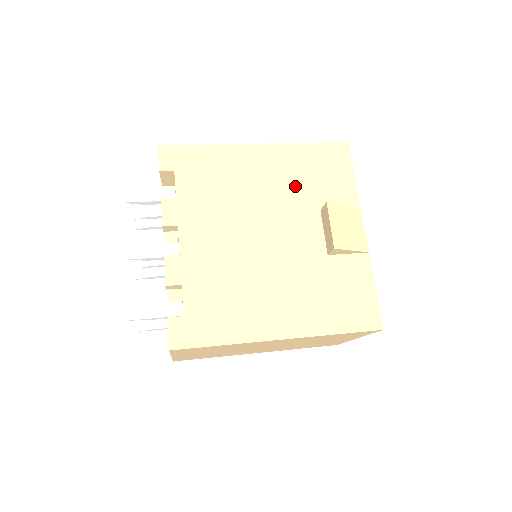
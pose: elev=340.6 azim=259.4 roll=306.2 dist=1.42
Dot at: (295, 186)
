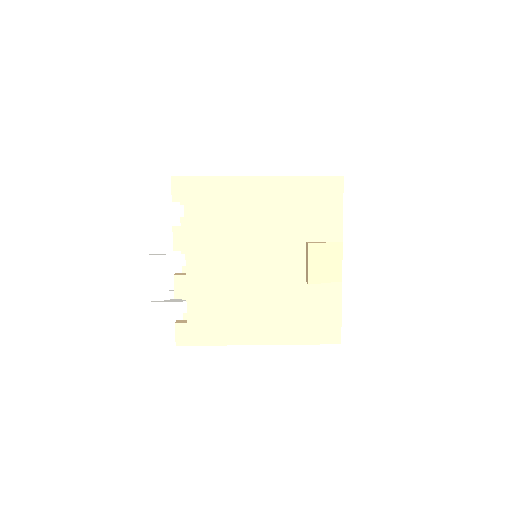
Dot at: (287, 219)
